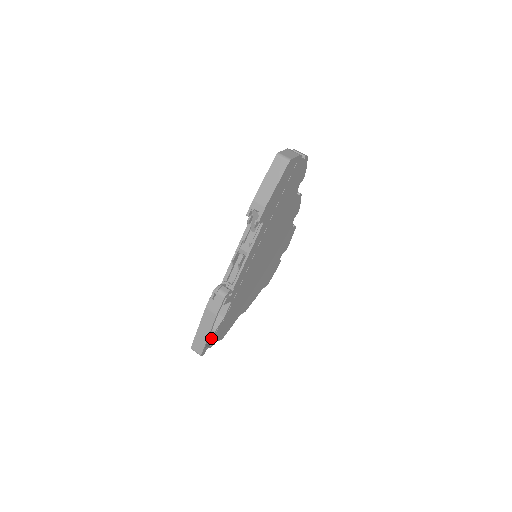
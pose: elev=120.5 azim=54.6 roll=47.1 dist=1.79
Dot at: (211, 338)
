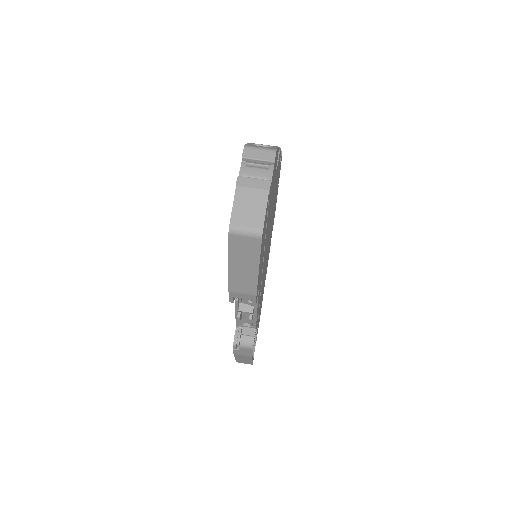
Dot at: occluded
